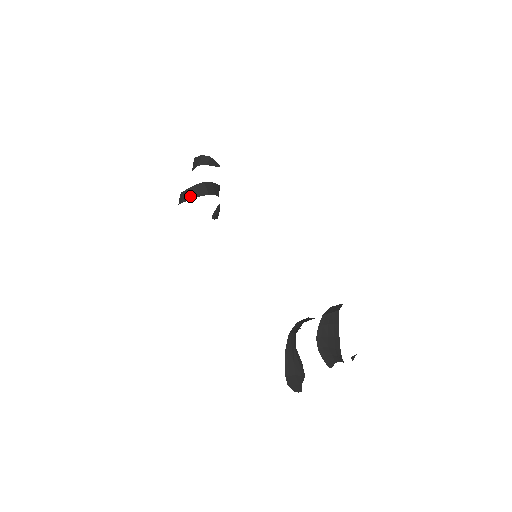
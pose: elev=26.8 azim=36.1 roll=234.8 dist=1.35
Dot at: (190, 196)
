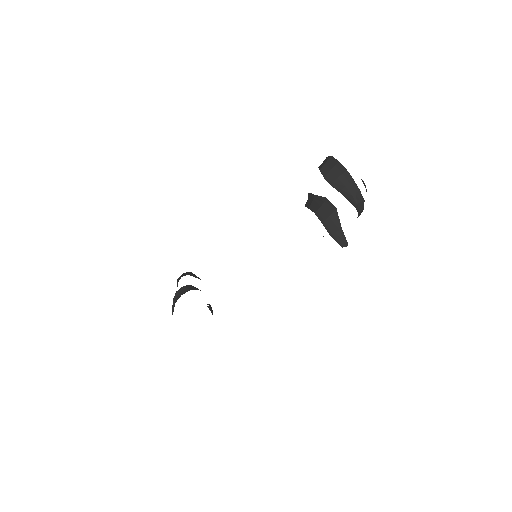
Dot at: (182, 293)
